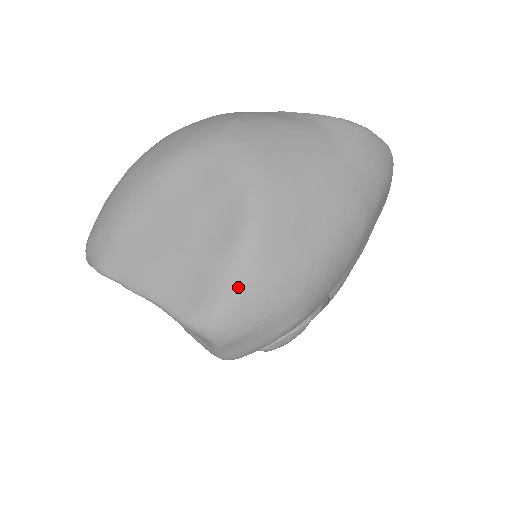
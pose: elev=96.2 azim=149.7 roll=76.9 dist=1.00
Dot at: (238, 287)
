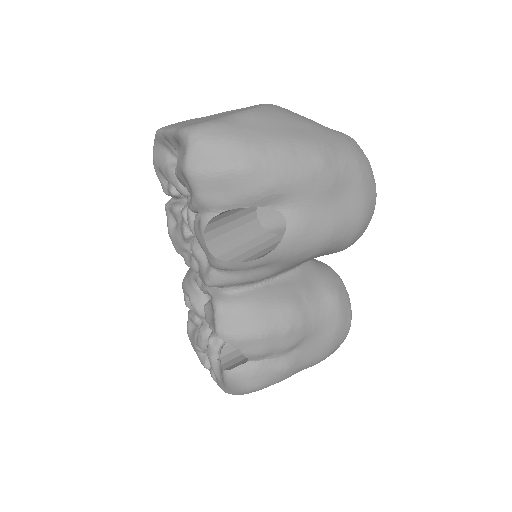
Dot at: (223, 121)
